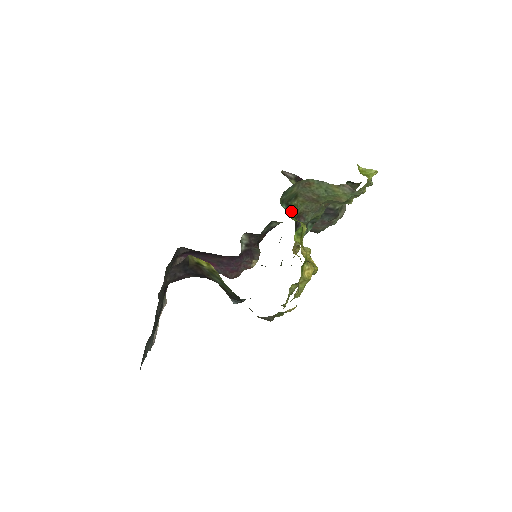
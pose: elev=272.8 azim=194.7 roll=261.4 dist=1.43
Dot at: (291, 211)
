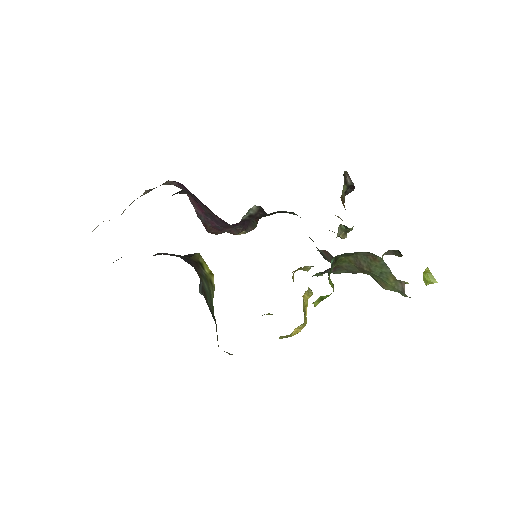
Dot at: (333, 266)
